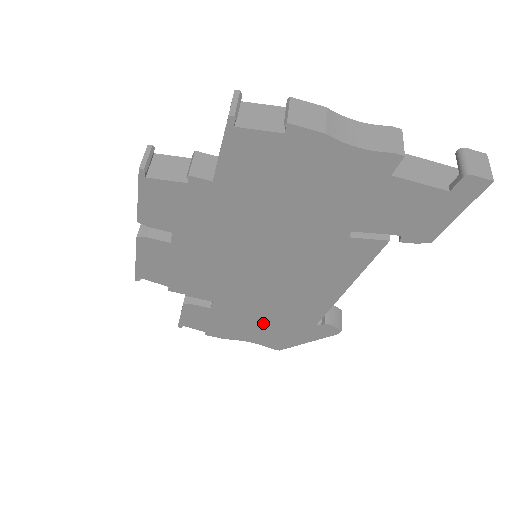
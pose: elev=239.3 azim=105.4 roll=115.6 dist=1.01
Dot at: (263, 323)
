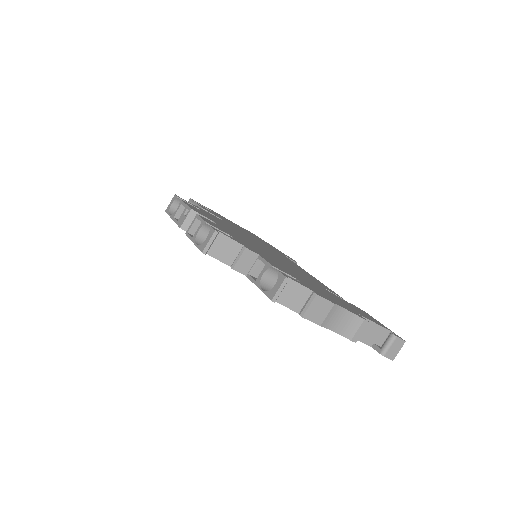
Dot at: occluded
